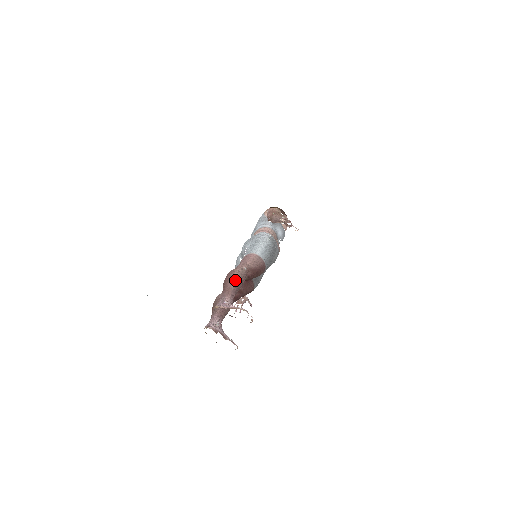
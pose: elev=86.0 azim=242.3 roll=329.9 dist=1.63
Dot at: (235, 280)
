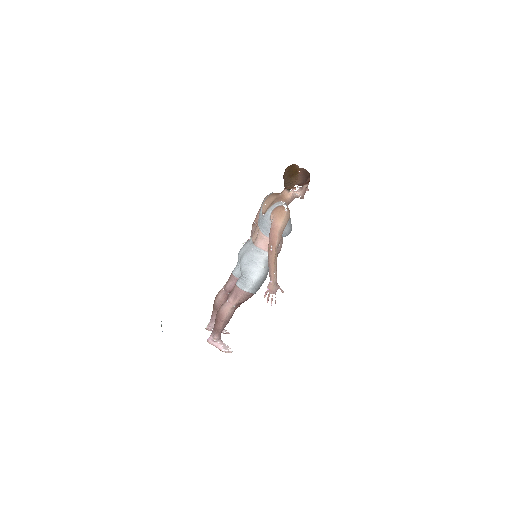
Dot at: (223, 324)
